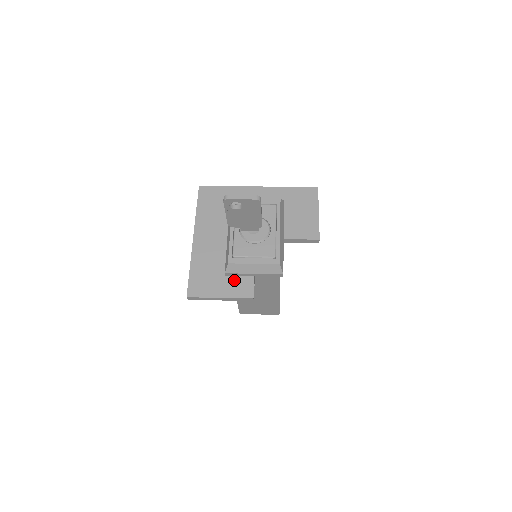
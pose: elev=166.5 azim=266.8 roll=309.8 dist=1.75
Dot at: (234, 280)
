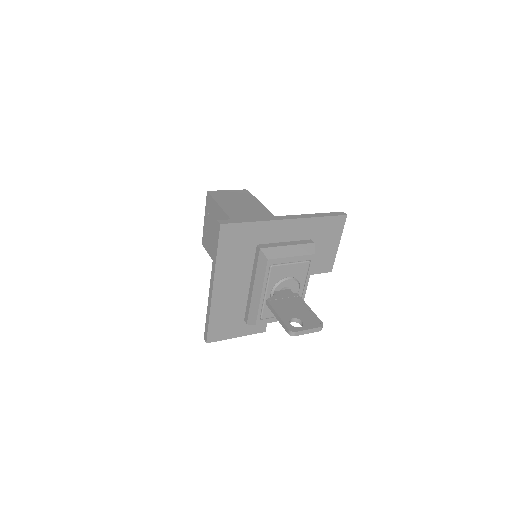
Dot at: occluded
